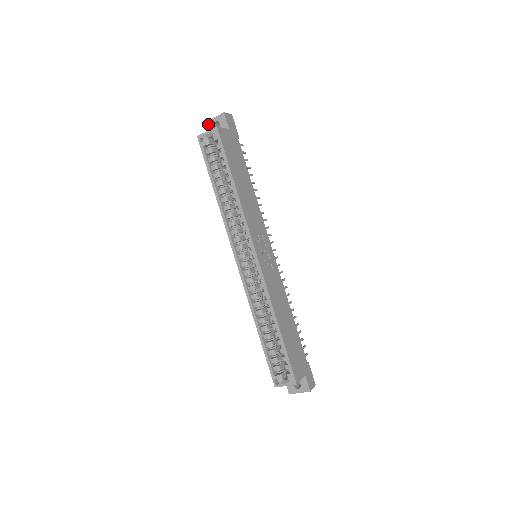
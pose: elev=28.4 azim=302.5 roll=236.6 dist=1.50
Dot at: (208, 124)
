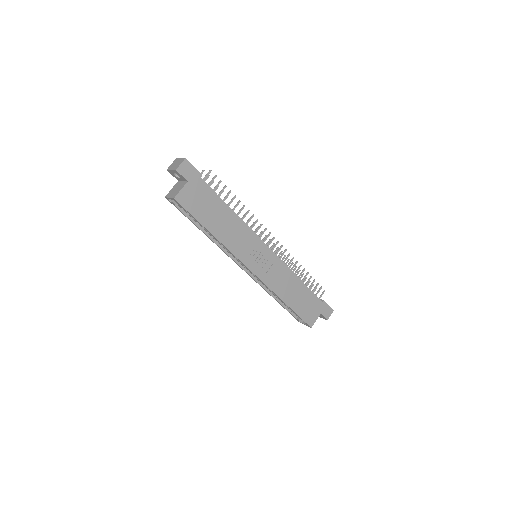
Dot at: (170, 172)
